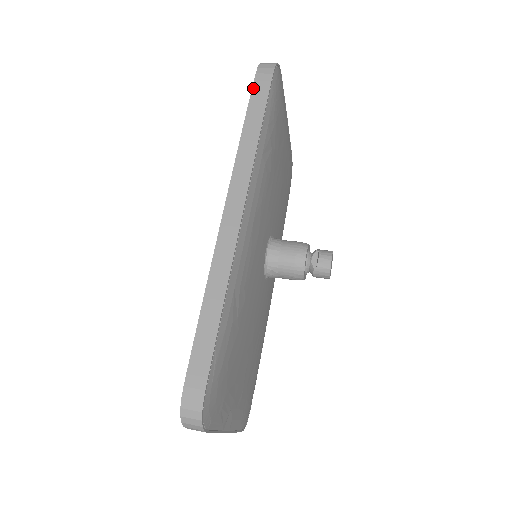
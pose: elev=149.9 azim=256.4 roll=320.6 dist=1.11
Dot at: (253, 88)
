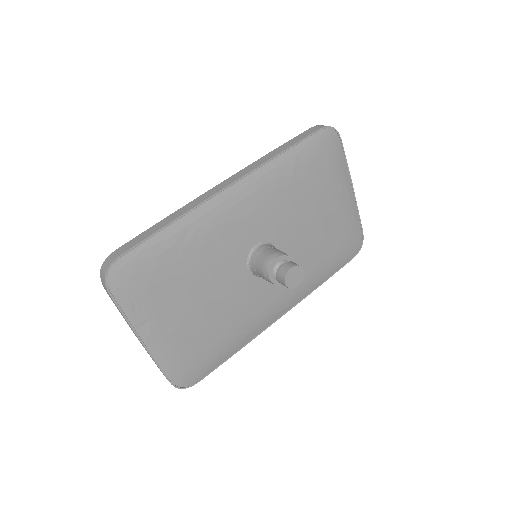
Dot at: (301, 133)
